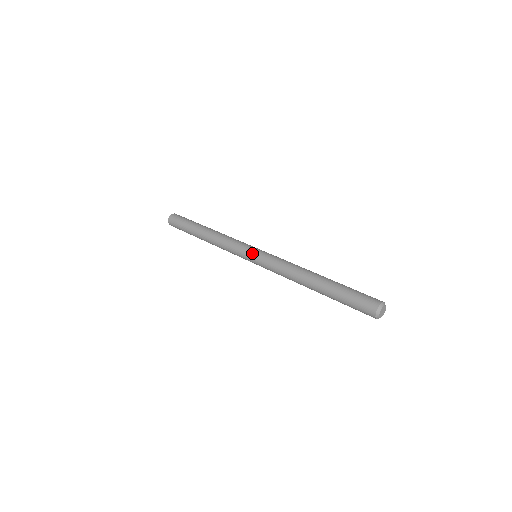
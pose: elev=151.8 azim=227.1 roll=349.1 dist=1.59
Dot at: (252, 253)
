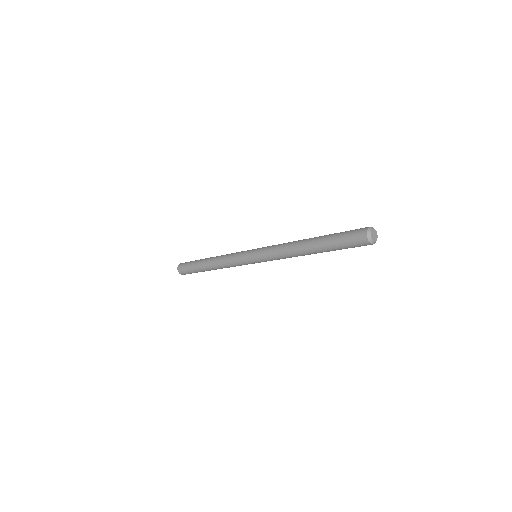
Dot at: (253, 249)
